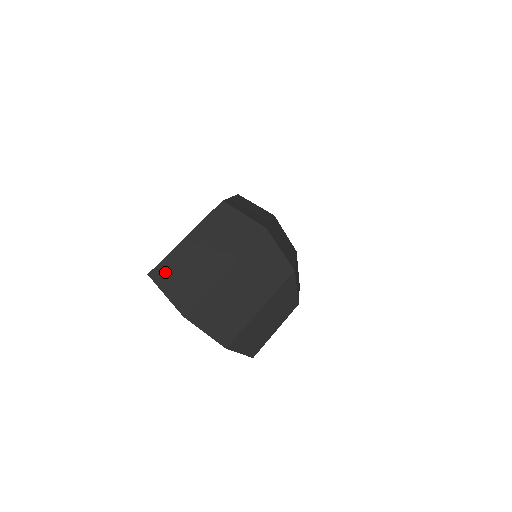
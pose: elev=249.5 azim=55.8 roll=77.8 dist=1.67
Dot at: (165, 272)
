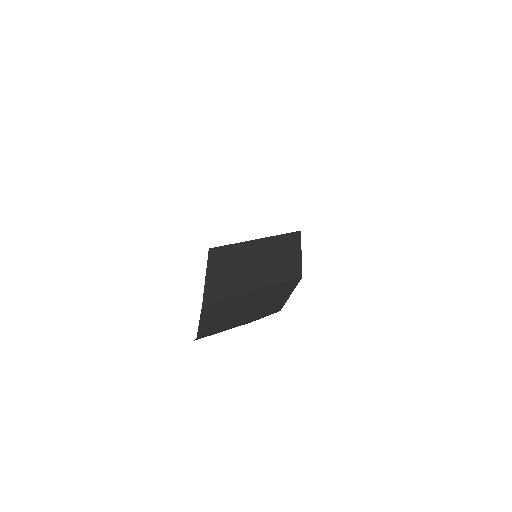
Dot at: (221, 257)
